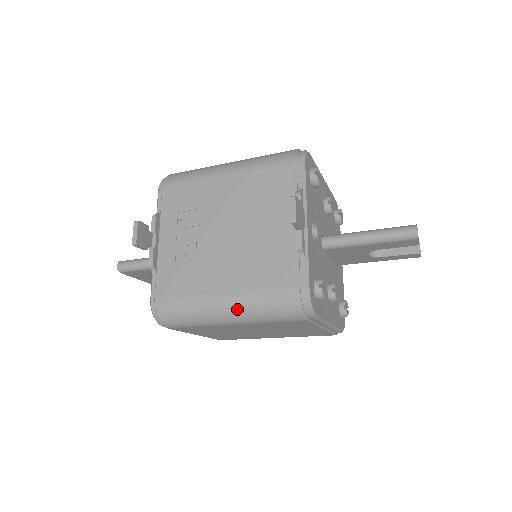
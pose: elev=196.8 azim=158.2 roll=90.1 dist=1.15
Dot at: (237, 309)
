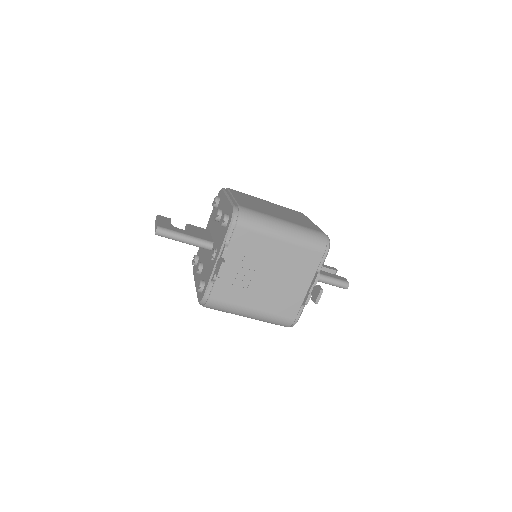
Dot at: (257, 318)
